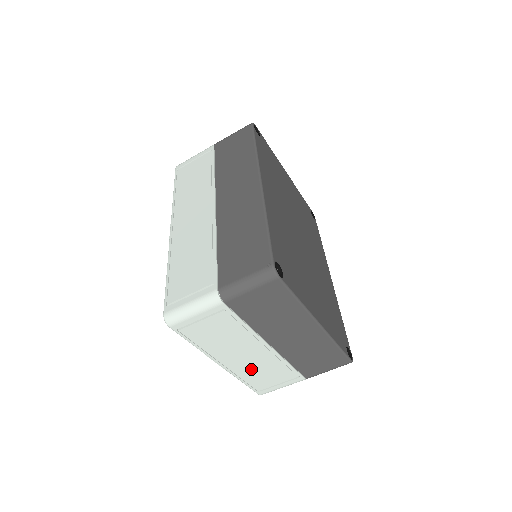
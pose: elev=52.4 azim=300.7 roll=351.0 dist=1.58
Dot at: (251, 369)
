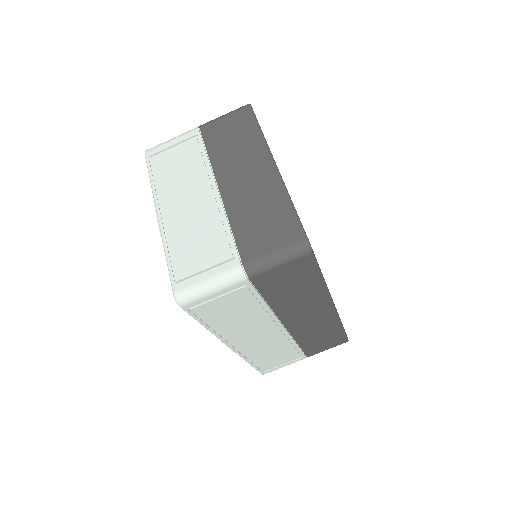
Dot at: (185, 230)
